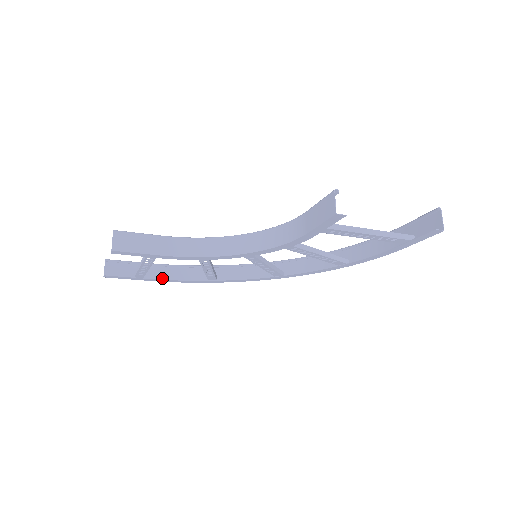
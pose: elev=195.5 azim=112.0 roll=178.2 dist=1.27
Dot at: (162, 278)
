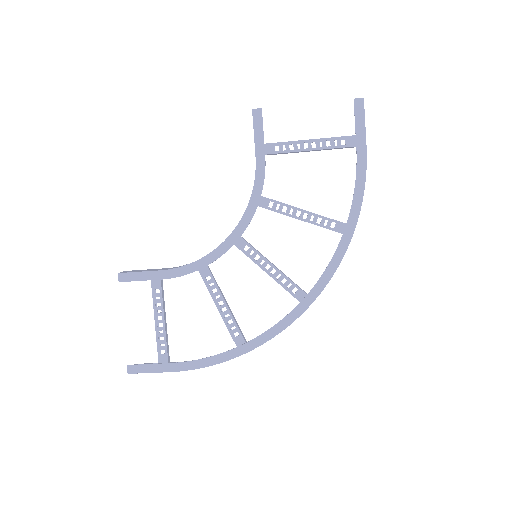
Dot at: (191, 368)
